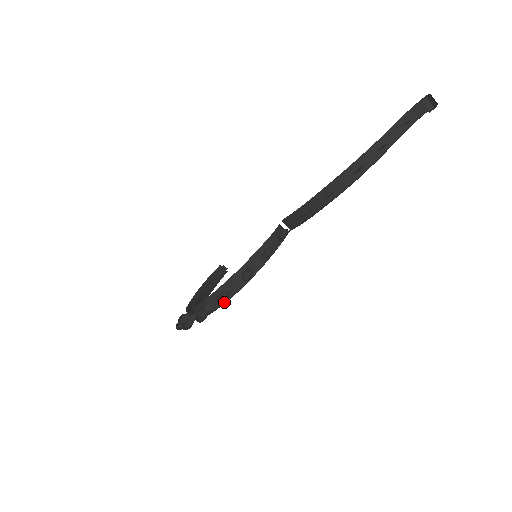
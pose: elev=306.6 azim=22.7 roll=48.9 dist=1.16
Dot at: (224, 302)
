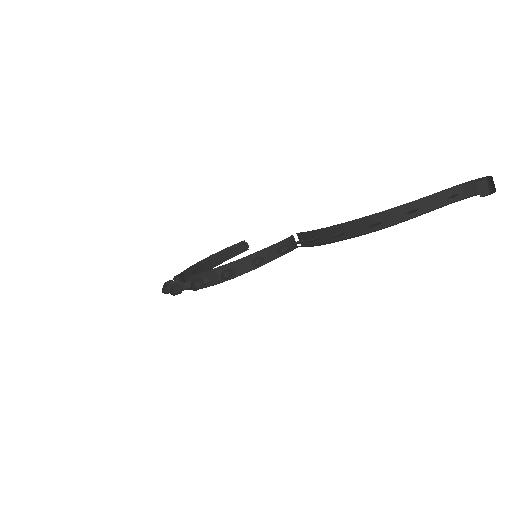
Dot at: (198, 288)
